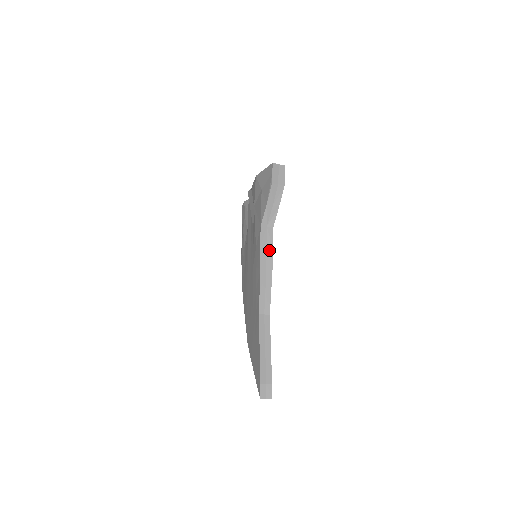
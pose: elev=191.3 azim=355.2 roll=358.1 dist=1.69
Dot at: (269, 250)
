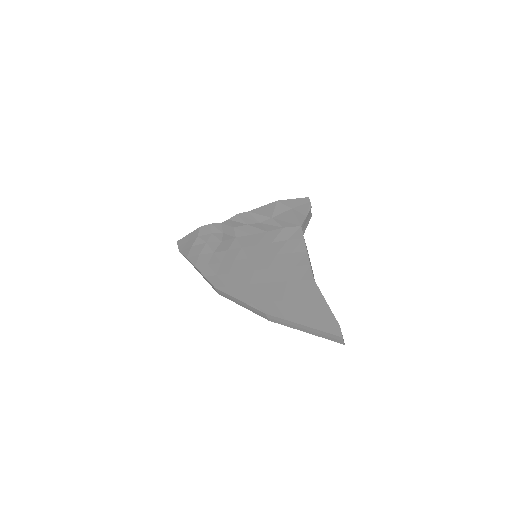
Dot at: occluded
